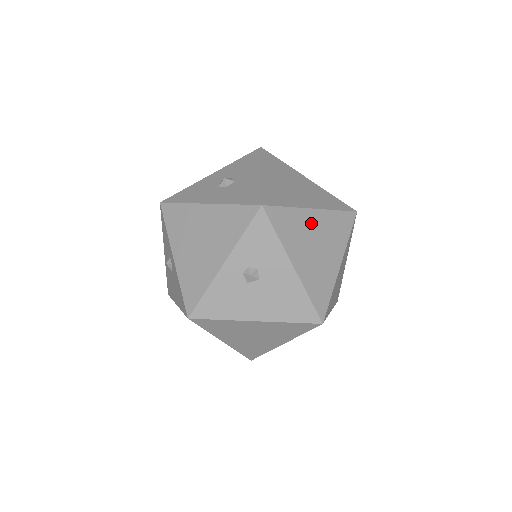
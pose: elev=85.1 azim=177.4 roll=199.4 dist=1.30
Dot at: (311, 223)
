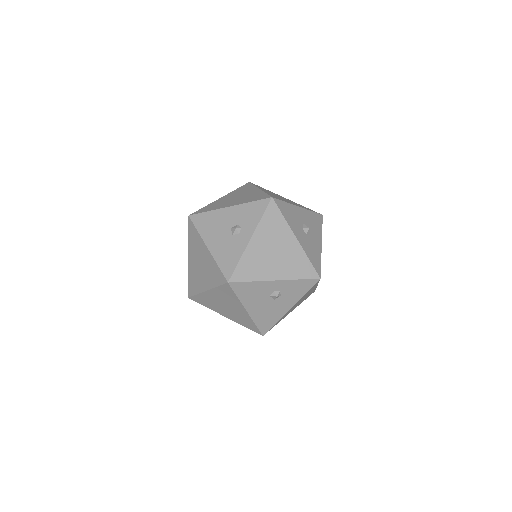
Dot at: occluded
